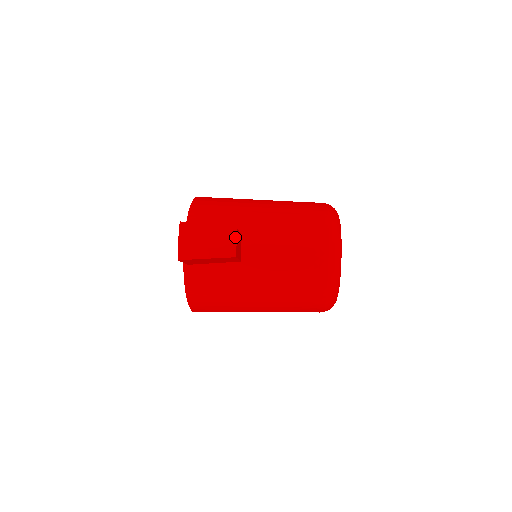
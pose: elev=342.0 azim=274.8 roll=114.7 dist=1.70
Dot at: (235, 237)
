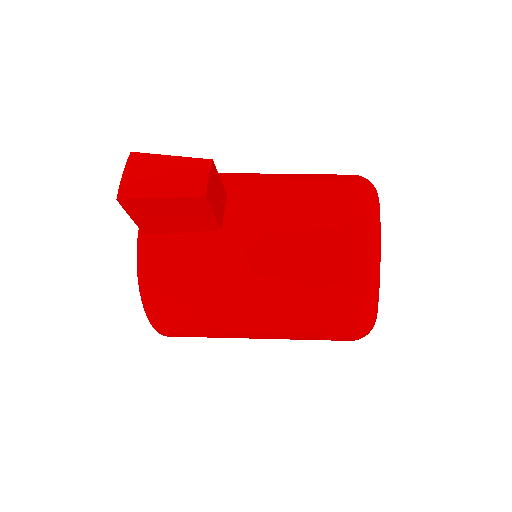
Dot at: (207, 170)
